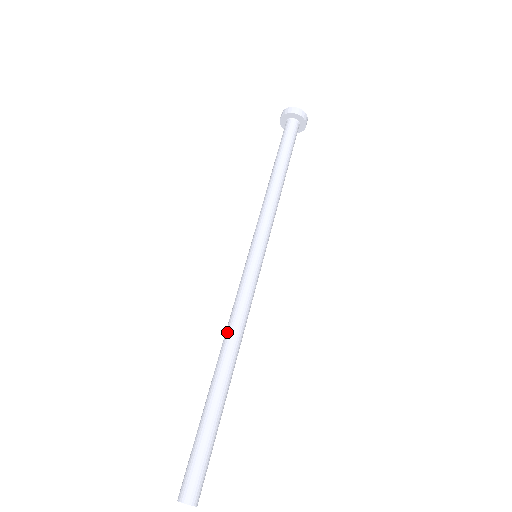
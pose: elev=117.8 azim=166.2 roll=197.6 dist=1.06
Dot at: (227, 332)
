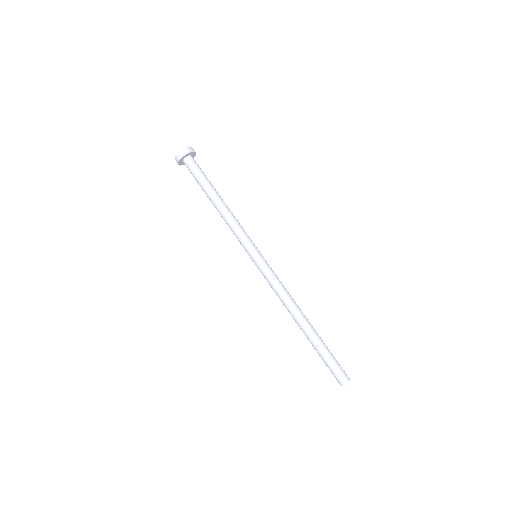
Dot at: (285, 306)
